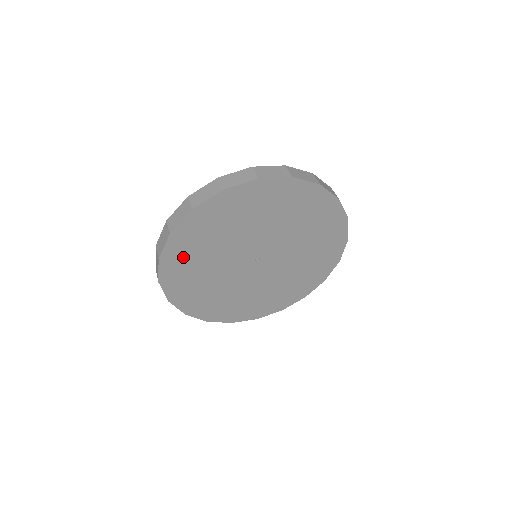
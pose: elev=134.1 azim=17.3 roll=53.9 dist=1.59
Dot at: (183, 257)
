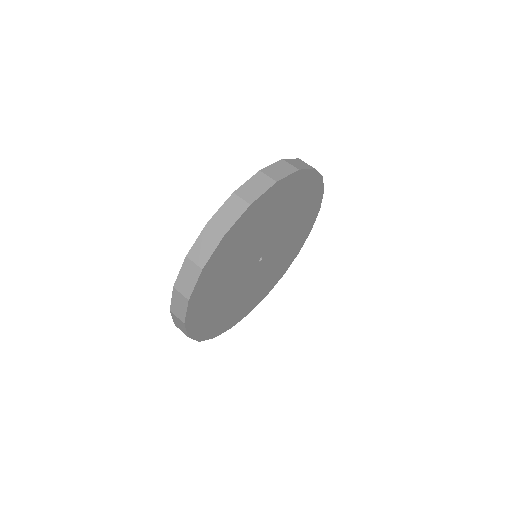
Dot at: (203, 306)
